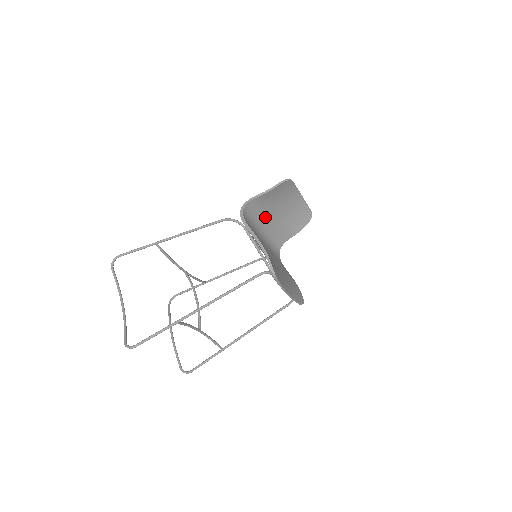
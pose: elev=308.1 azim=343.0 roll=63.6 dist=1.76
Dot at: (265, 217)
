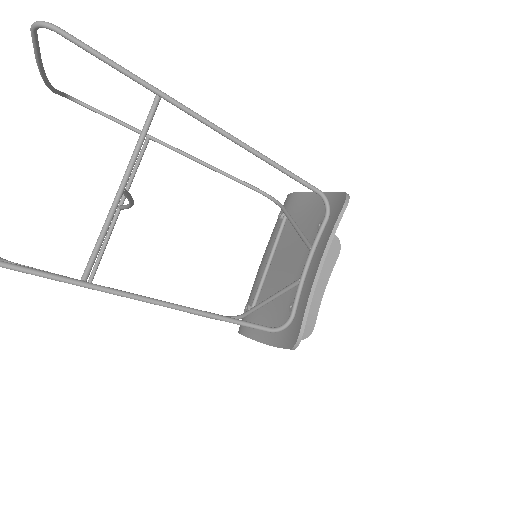
Dot at: occluded
